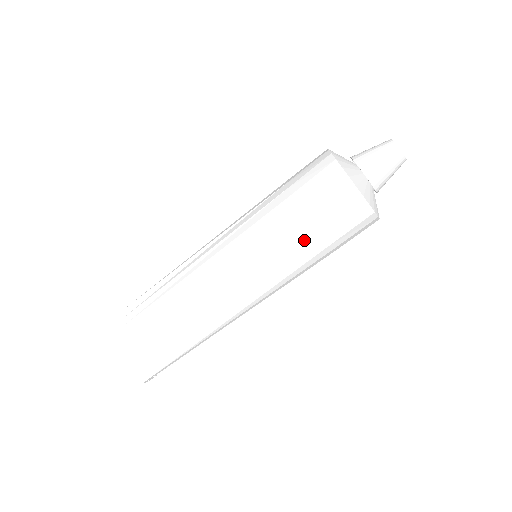
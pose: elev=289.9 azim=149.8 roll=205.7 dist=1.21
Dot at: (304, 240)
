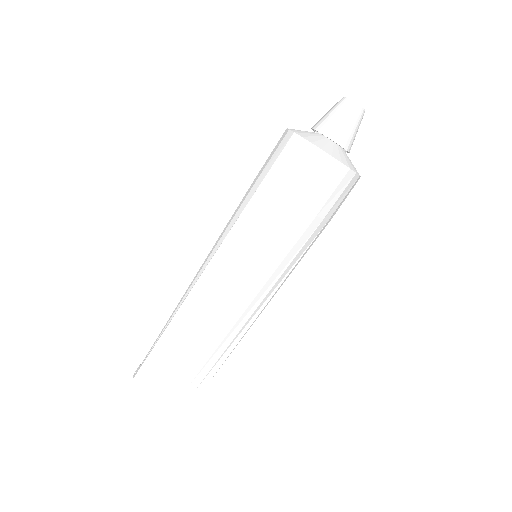
Dot at: (313, 231)
